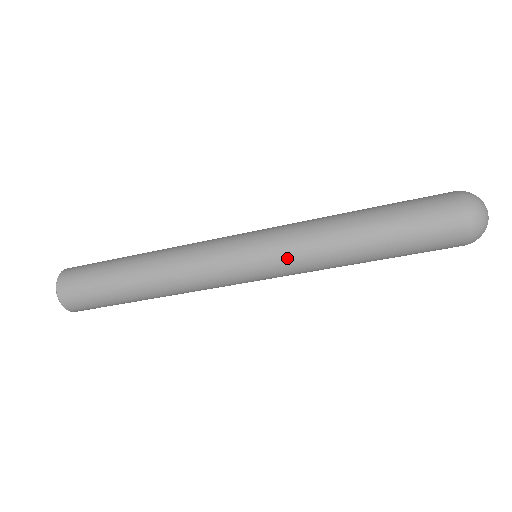
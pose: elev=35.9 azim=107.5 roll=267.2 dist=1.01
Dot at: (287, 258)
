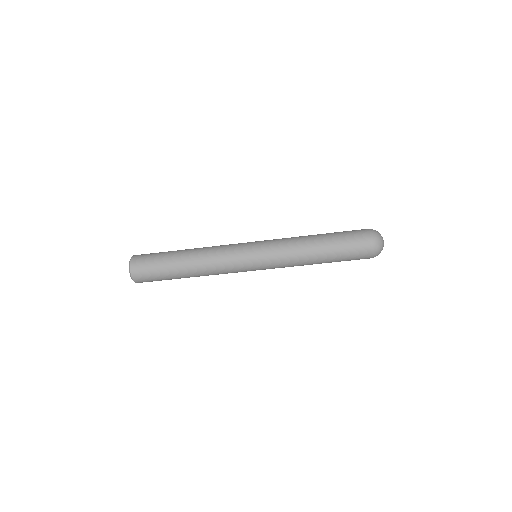
Dot at: (275, 256)
